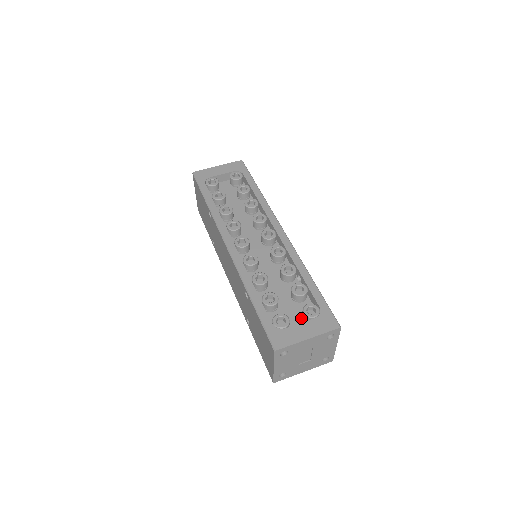
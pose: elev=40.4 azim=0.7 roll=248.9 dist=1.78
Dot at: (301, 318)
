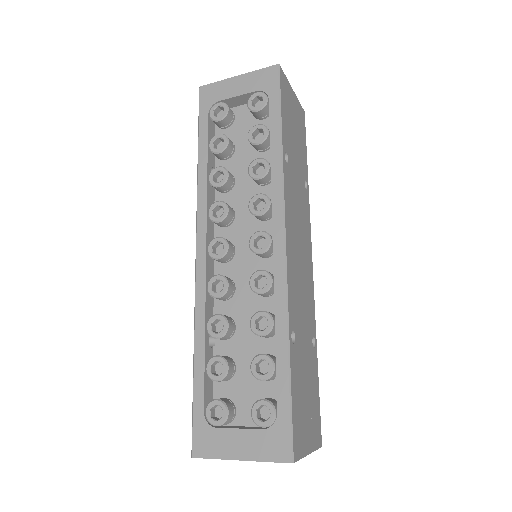
Dot at: occluded
